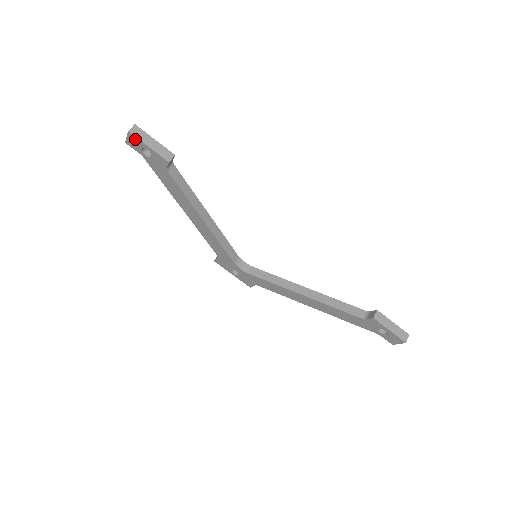
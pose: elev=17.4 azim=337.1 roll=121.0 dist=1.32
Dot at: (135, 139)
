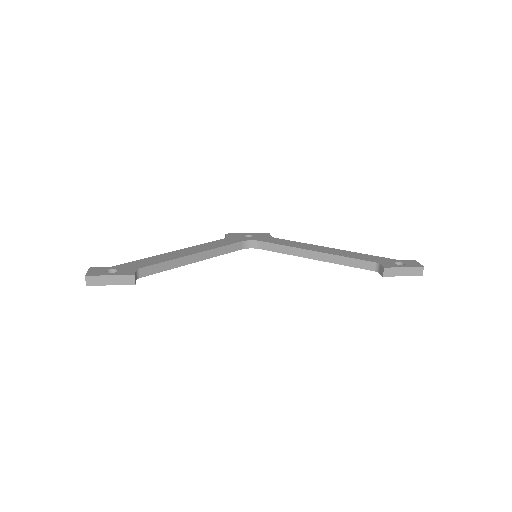
Dot at: (96, 284)
